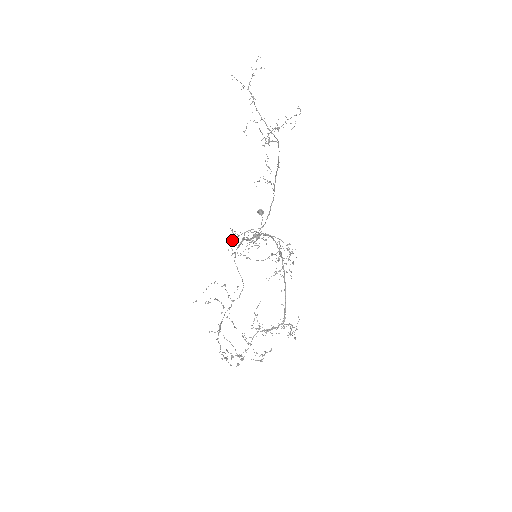
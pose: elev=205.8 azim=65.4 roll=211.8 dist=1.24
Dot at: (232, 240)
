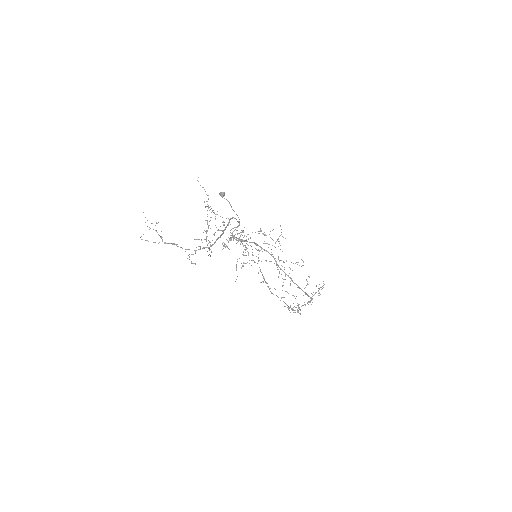
Dot at: occluded
